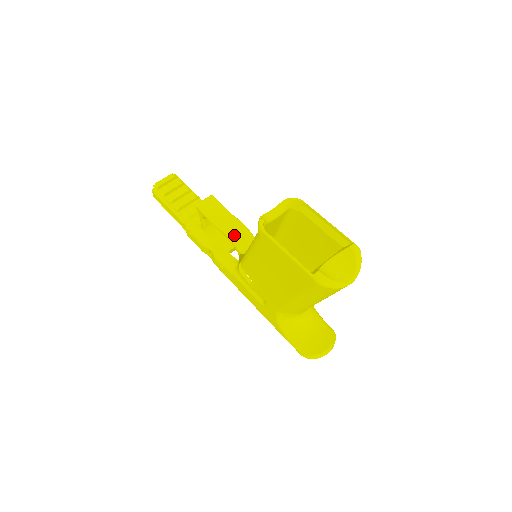
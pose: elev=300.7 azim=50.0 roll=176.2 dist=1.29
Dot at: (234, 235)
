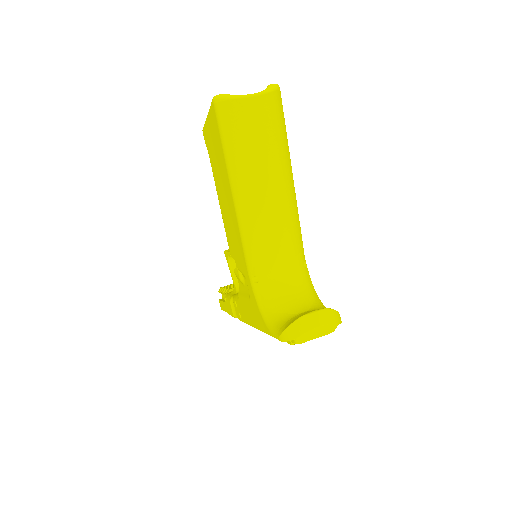
Dot at: occluded
